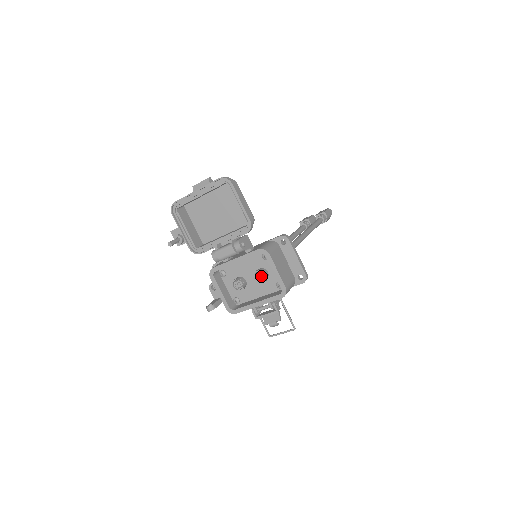
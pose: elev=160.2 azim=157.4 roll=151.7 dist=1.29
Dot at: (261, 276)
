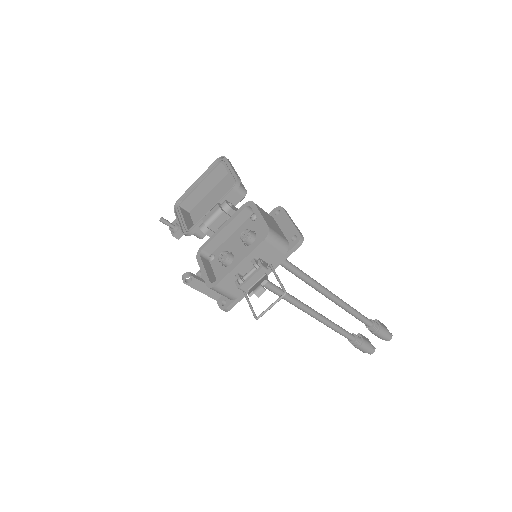
Dot at: (246, 234)
